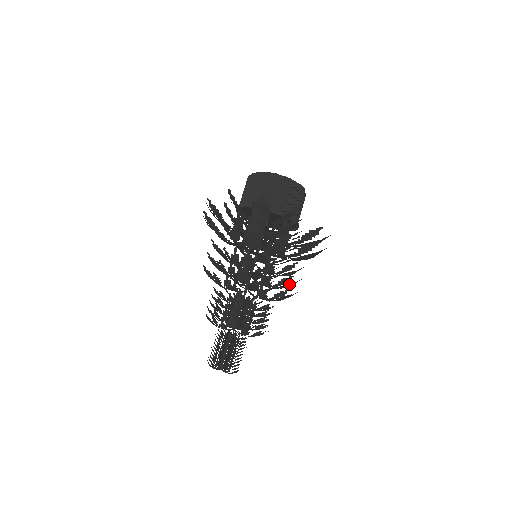
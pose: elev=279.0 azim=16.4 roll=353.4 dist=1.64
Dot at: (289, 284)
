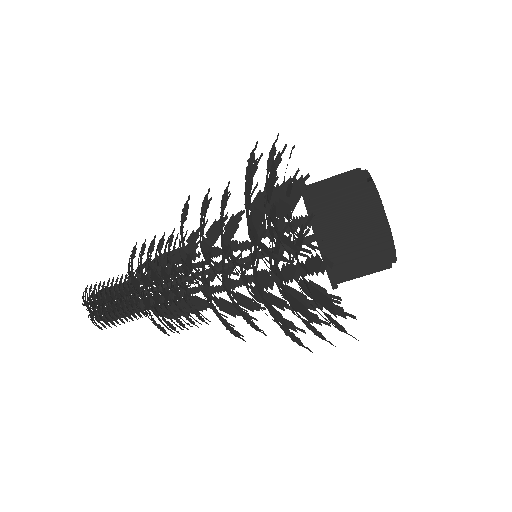
Dot at: (250, 307)
